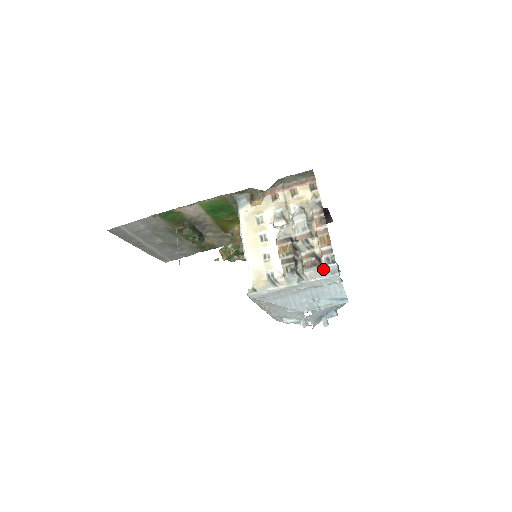
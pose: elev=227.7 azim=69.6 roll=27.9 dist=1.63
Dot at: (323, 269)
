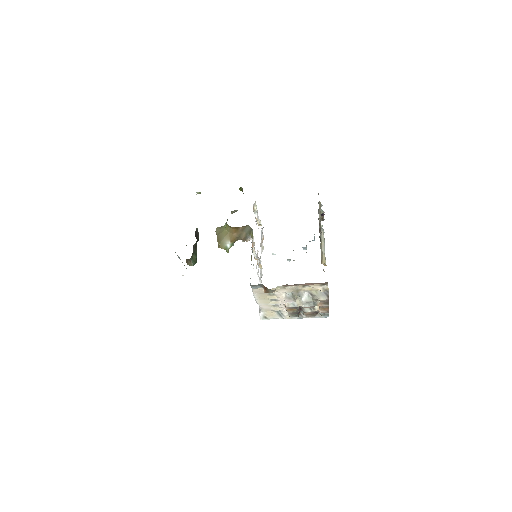
Dot at: (319, 314)
